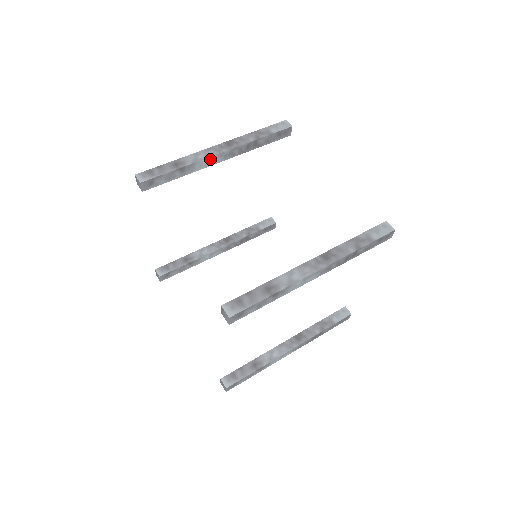
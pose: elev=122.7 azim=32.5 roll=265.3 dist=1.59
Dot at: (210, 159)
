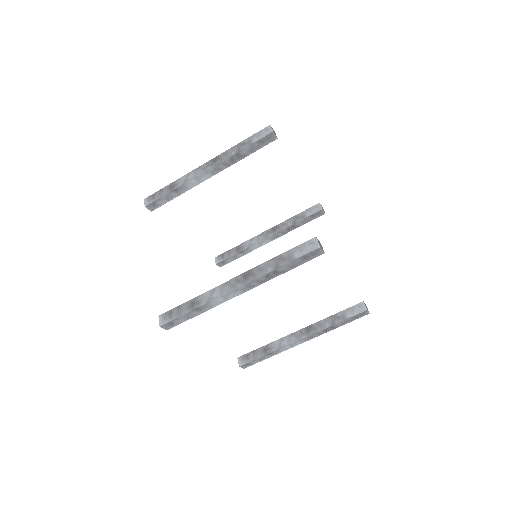
Dot at: (198, 178)
